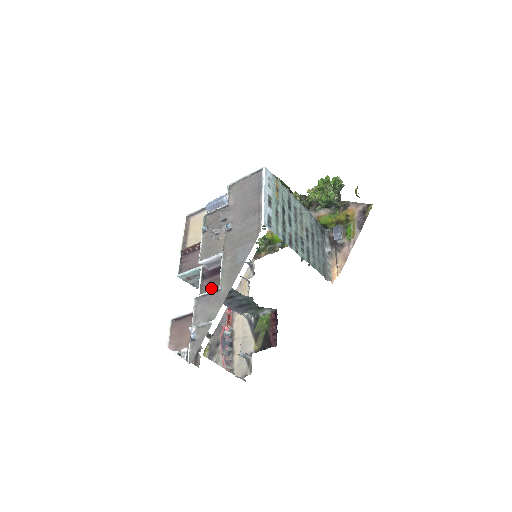
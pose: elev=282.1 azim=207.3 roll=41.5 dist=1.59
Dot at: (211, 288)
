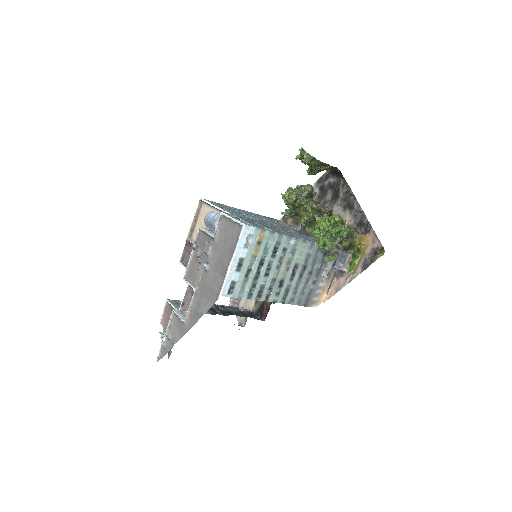
Dot at: occluded
